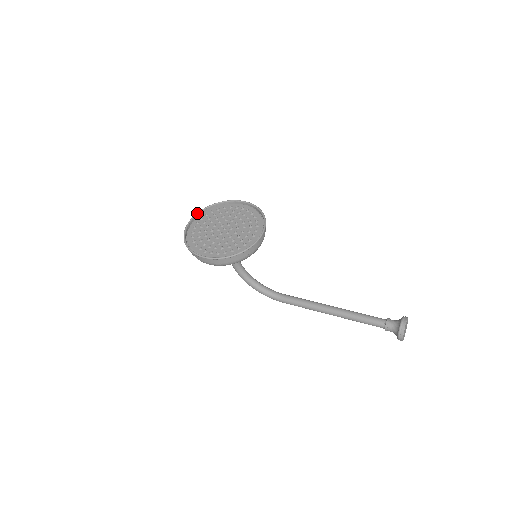
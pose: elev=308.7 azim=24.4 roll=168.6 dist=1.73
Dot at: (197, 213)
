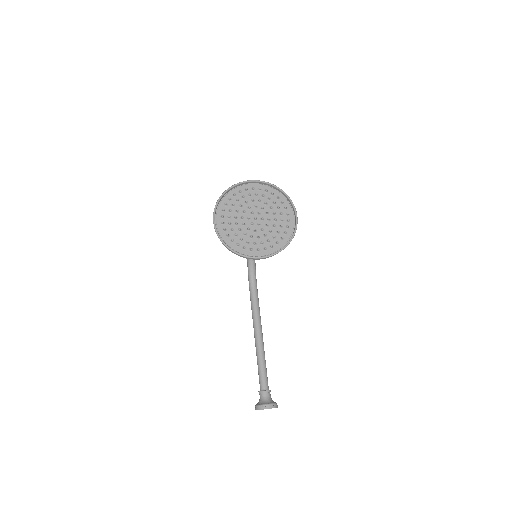
Dot at: (263, 181)
